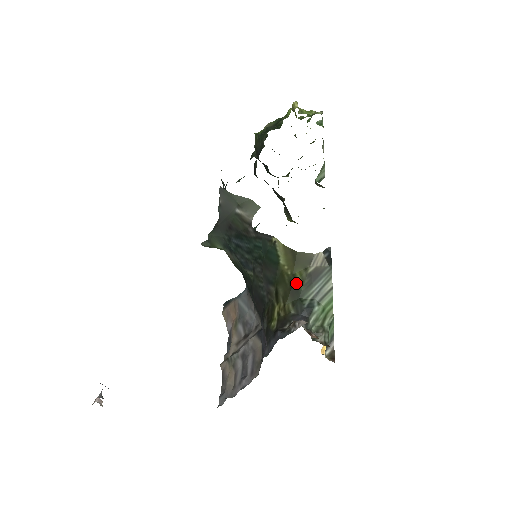
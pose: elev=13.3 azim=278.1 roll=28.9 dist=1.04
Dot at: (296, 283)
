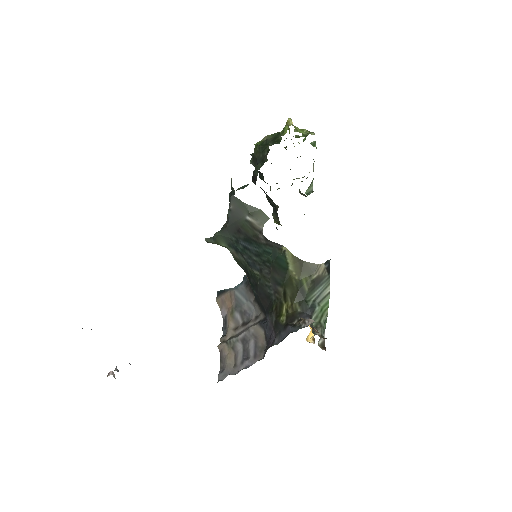
Dot at: (302, 287)
